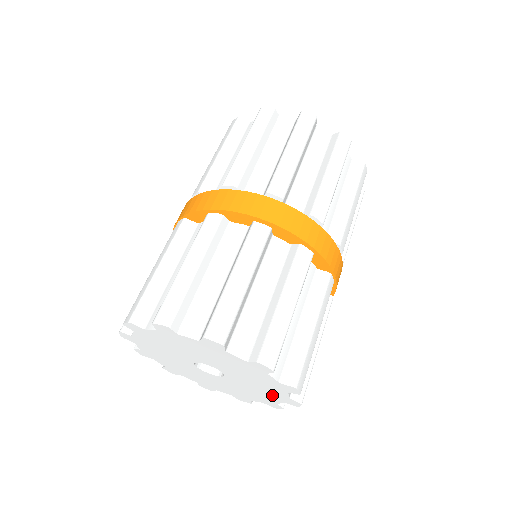
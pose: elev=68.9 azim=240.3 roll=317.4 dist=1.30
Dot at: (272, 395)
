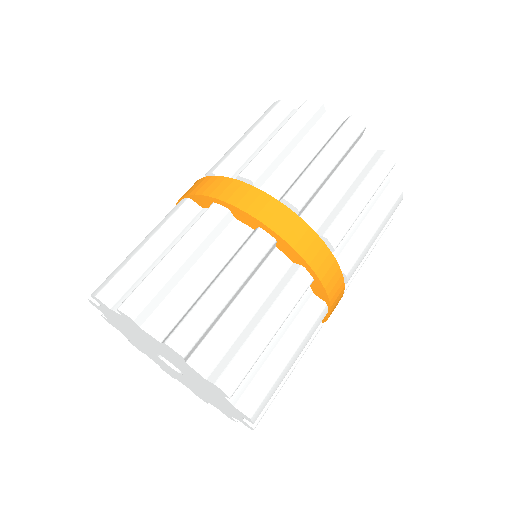
Dot at: (214, 403)
